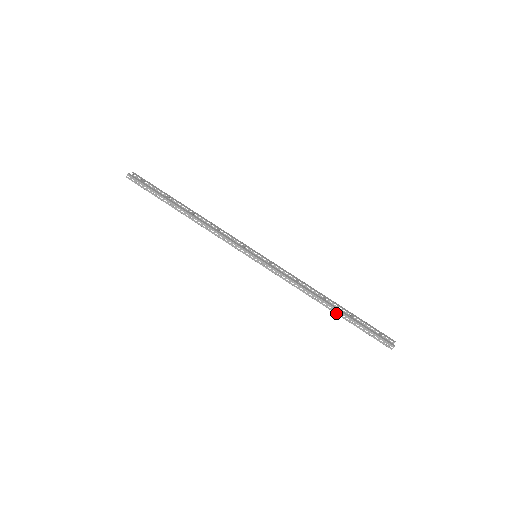
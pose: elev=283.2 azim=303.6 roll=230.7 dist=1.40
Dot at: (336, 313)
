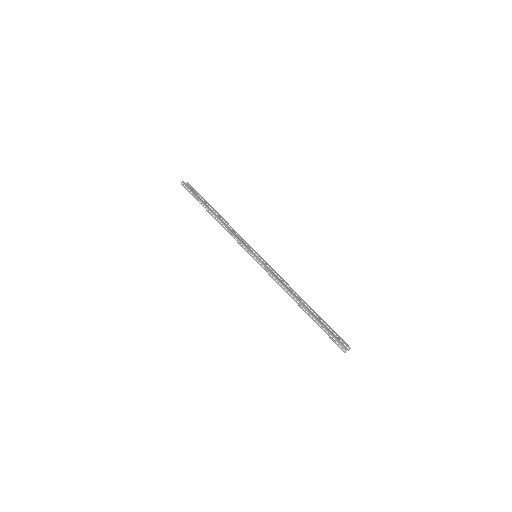
Dot at: (306, 312)
